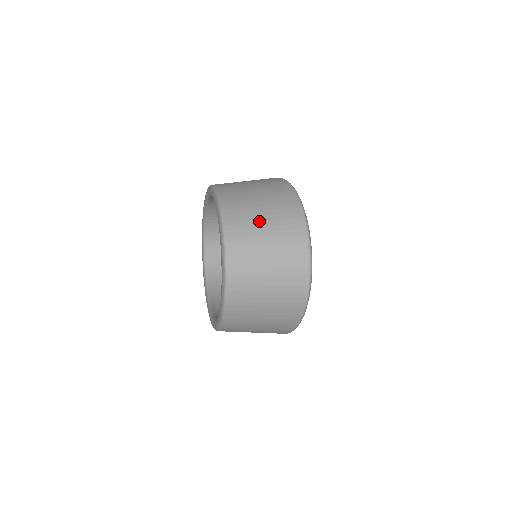
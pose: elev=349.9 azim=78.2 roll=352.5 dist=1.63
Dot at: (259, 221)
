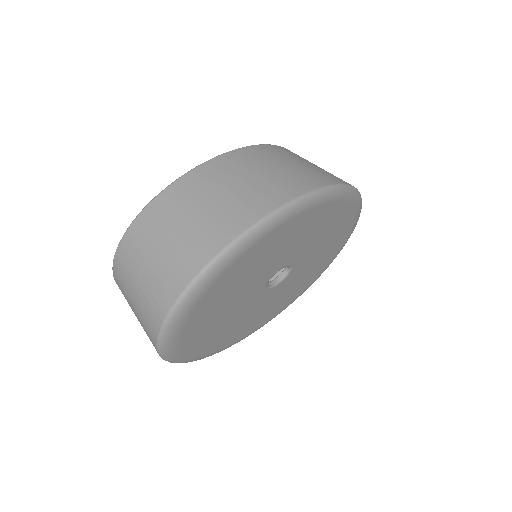
Dot at: (149, 256)
